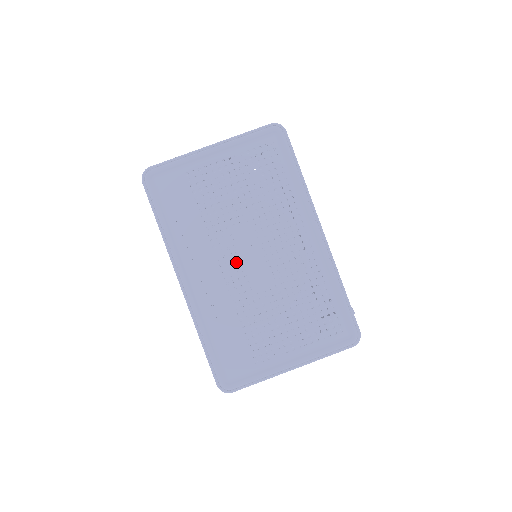
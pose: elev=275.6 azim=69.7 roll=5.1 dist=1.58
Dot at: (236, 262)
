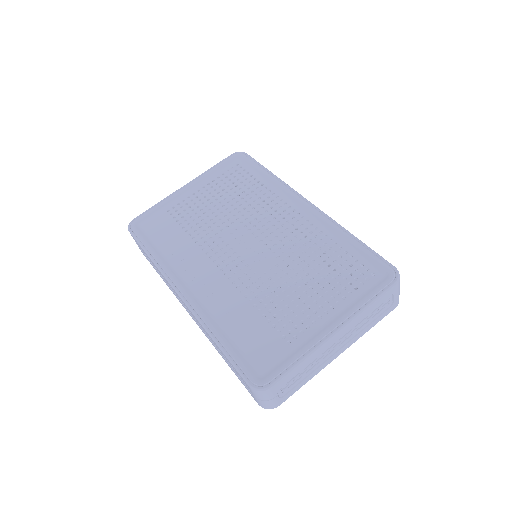
Dot at: (233, 257)
